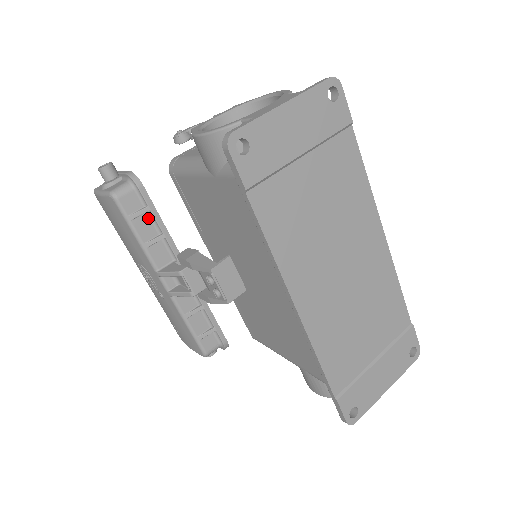
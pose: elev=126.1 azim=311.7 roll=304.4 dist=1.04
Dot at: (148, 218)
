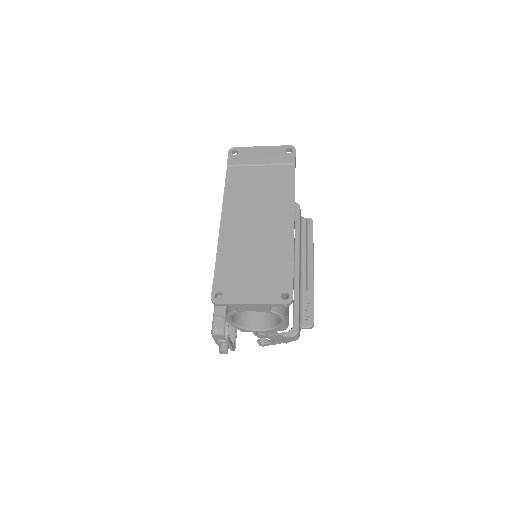
Dot at: occluded
